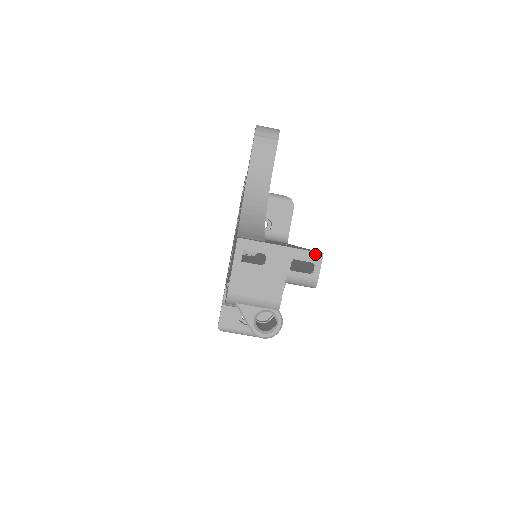
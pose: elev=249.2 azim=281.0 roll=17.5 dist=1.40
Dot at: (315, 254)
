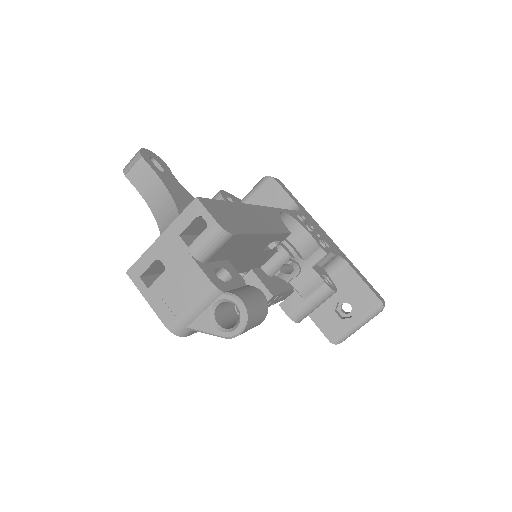
Dot at: (191, 207)
